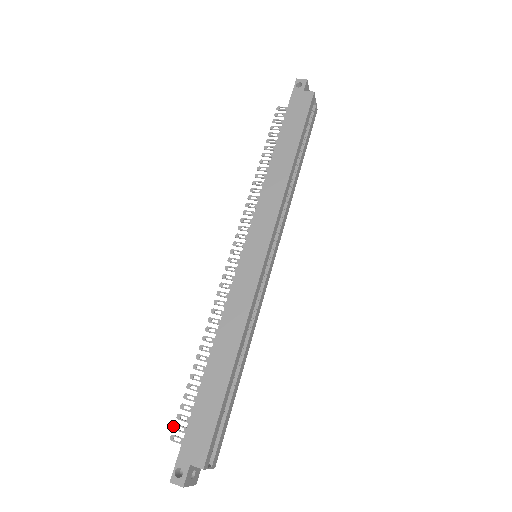
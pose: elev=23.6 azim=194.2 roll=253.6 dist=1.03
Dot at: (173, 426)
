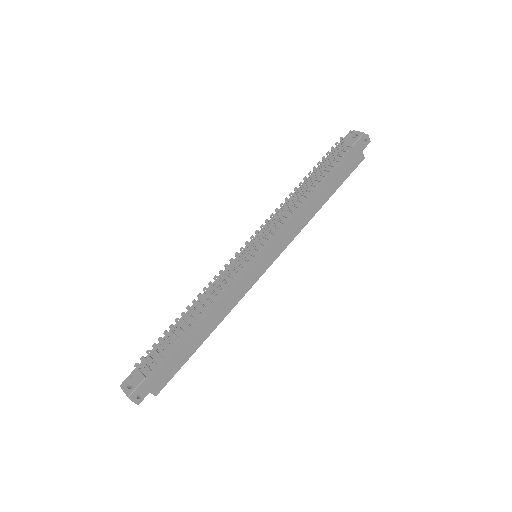
Dot at: (141, 357)
